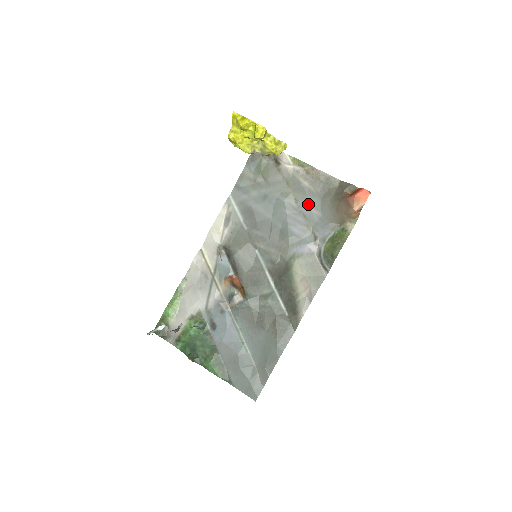
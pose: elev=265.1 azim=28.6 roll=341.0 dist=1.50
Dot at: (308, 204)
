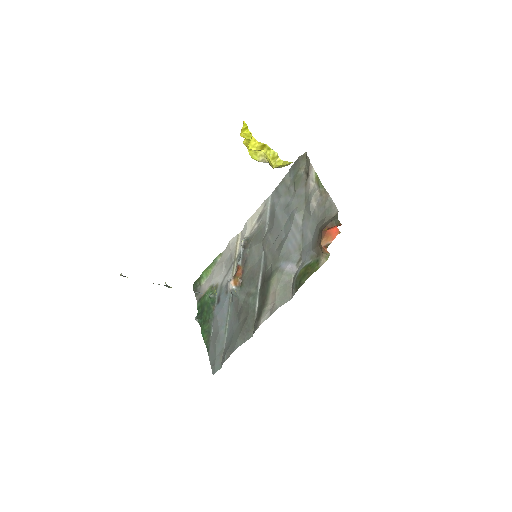
Dot at: (308, 225)
